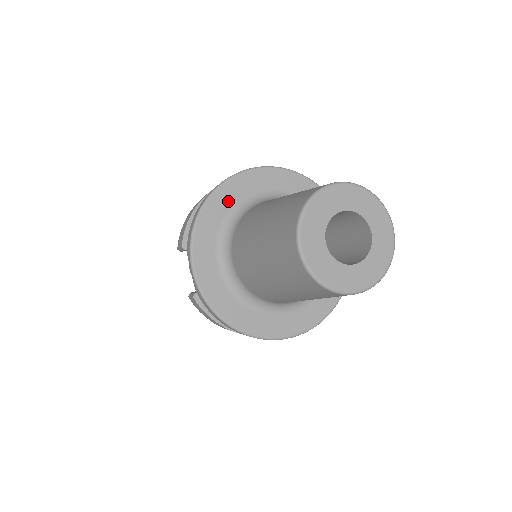
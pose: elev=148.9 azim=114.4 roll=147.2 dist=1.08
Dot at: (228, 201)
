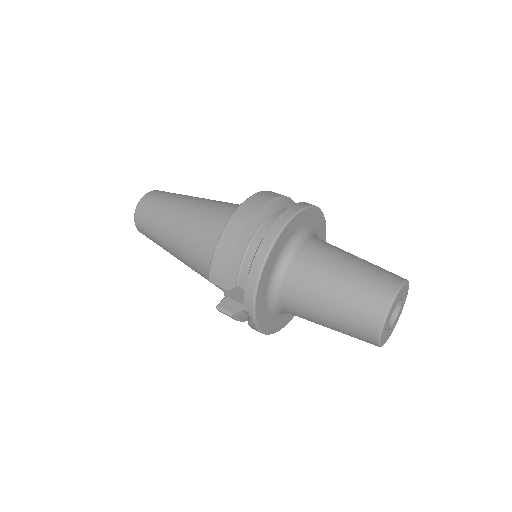
Dot at: (274, 258)
